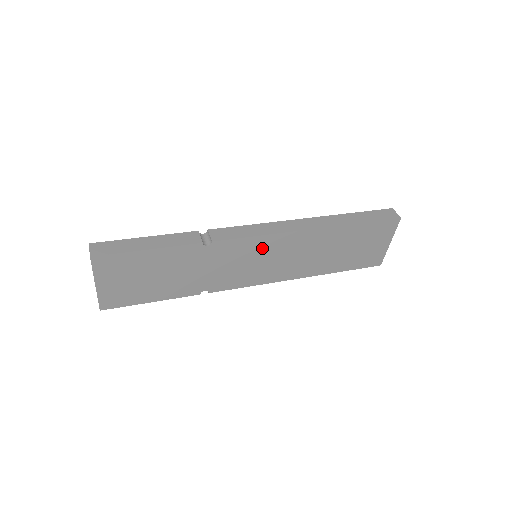
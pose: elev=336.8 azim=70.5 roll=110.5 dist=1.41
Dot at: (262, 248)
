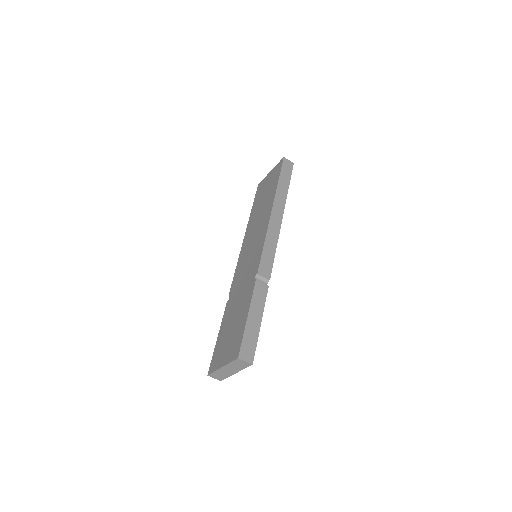
Dot at: occluded
